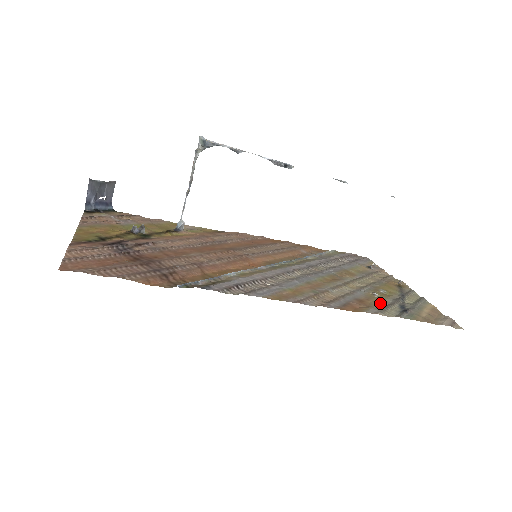
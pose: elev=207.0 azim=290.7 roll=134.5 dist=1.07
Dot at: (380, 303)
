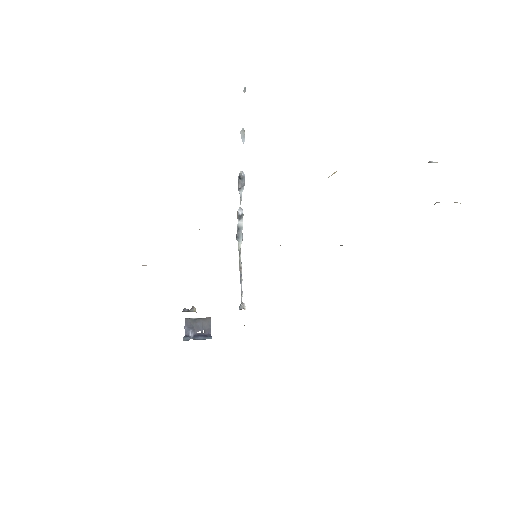
Dot at: occluded
